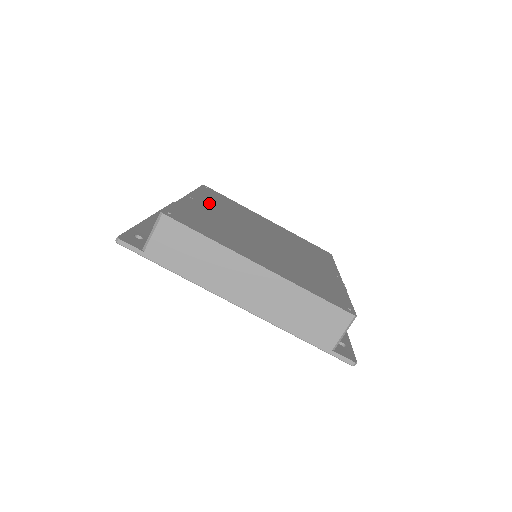
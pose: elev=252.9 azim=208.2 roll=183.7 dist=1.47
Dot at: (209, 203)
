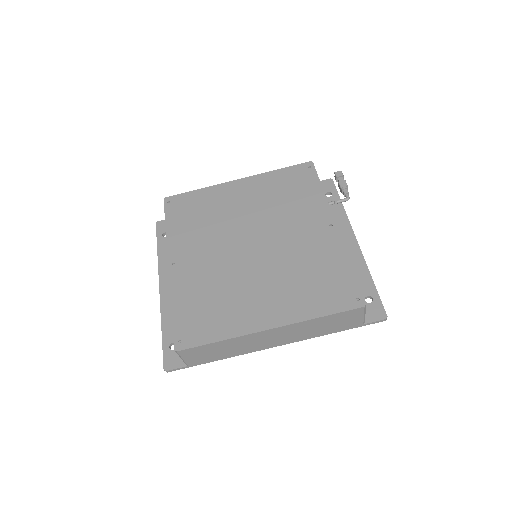
Dot at: (187, 247)
